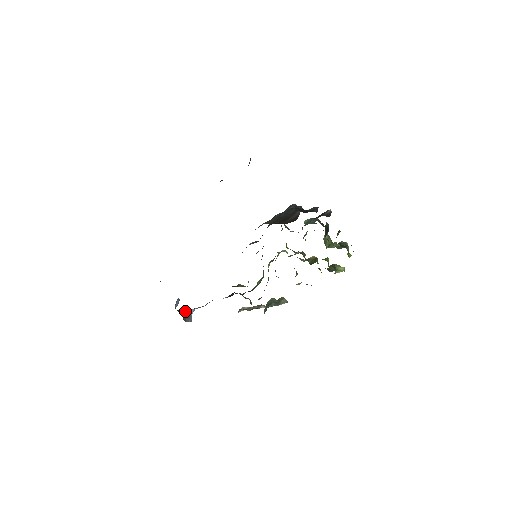
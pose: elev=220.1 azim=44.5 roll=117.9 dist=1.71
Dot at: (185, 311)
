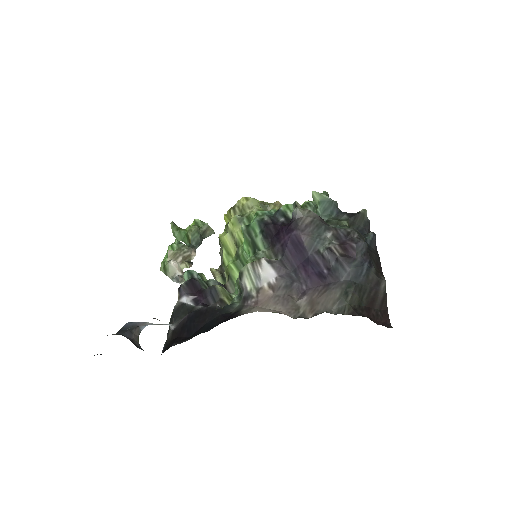
Dot at: (137, 331)
